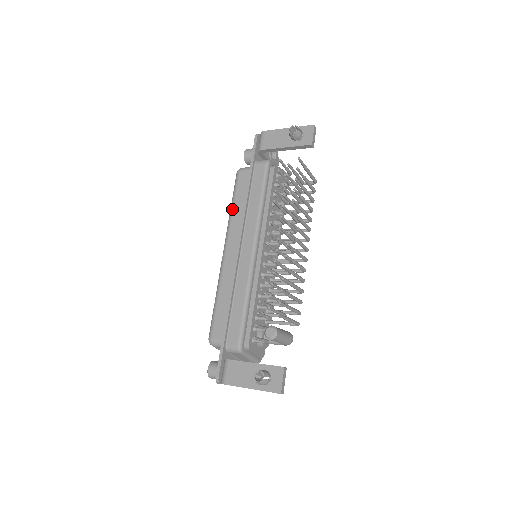
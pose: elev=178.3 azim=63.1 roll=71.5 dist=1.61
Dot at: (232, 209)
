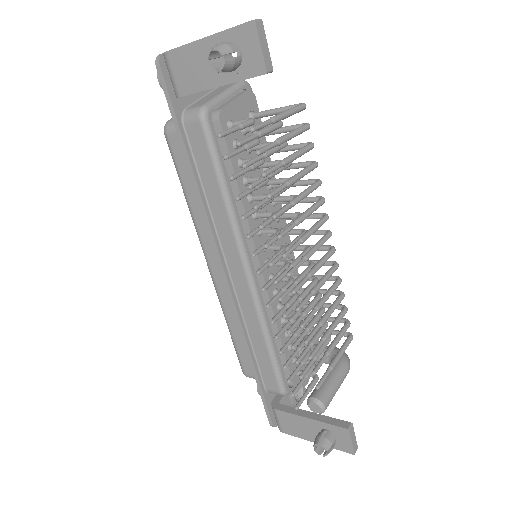
Dot at: (188, 203)
